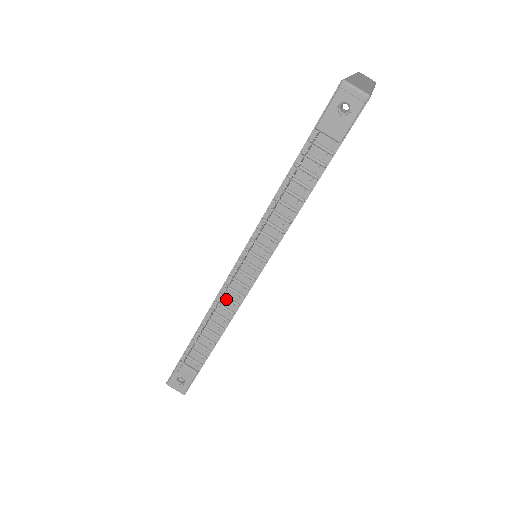
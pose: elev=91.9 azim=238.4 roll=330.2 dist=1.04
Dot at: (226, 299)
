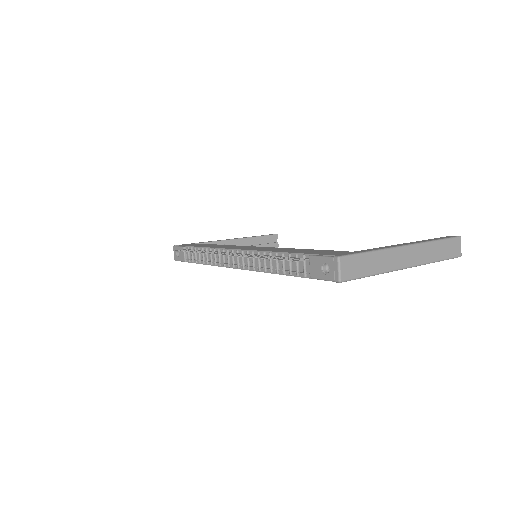
Dot at: (218, 255)
